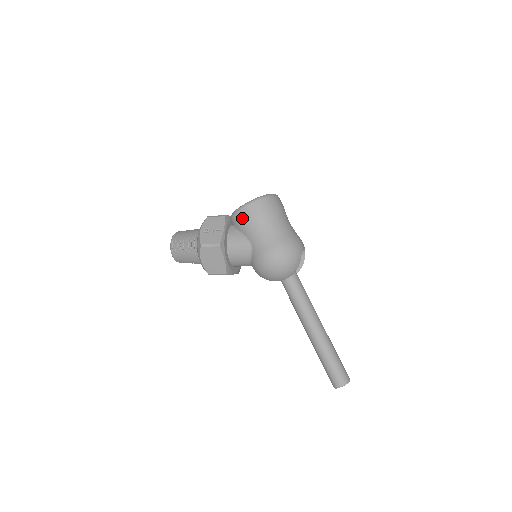
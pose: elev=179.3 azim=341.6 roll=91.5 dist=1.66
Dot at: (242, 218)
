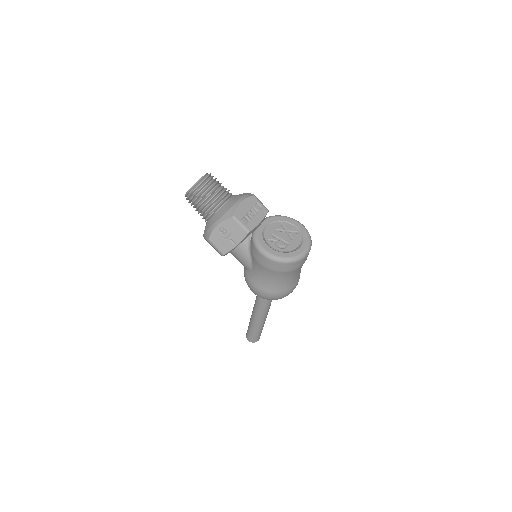
Dot at: (257, 257)
